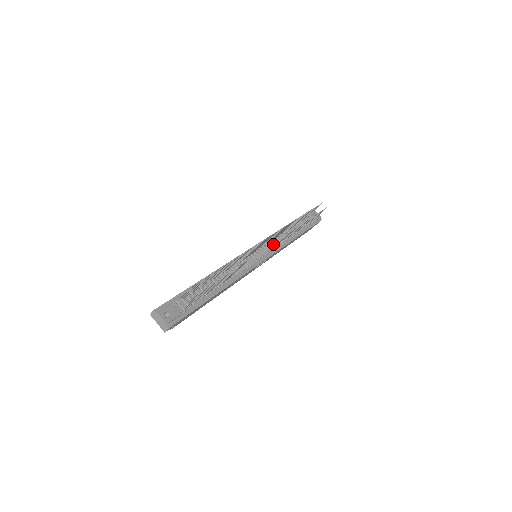
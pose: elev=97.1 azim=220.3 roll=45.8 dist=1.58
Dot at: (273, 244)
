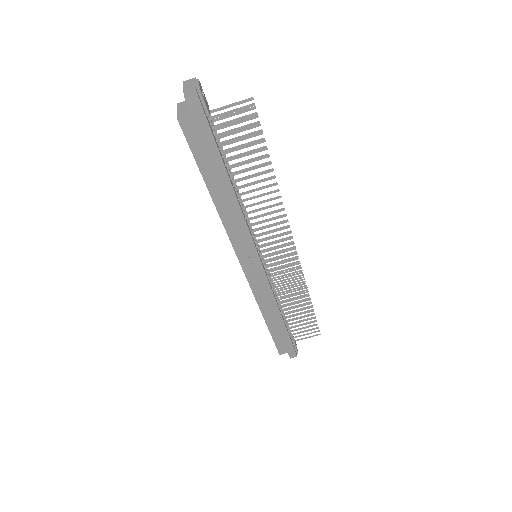
Dot at: (286, 255)
